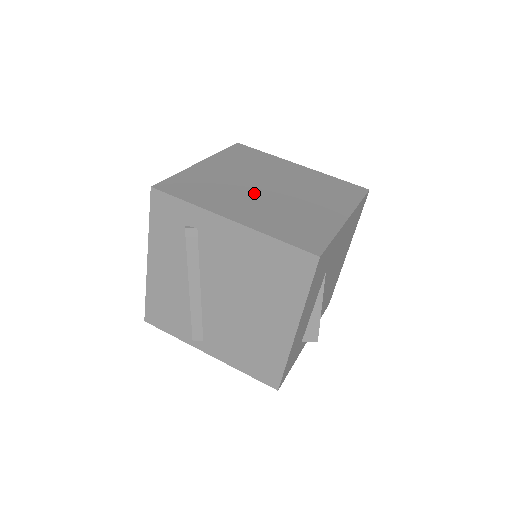
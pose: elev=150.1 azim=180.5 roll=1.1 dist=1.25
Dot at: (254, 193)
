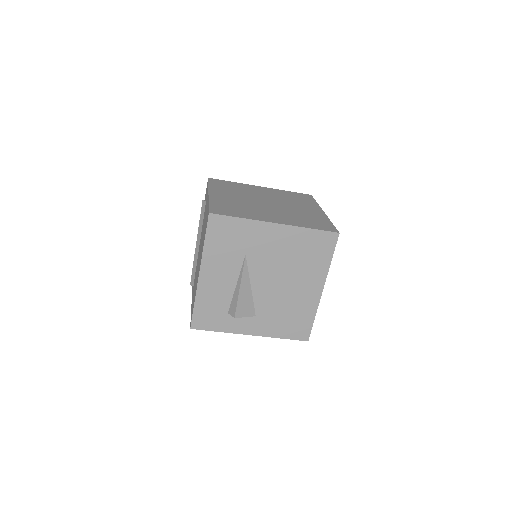
Dot at: (251, 198)
